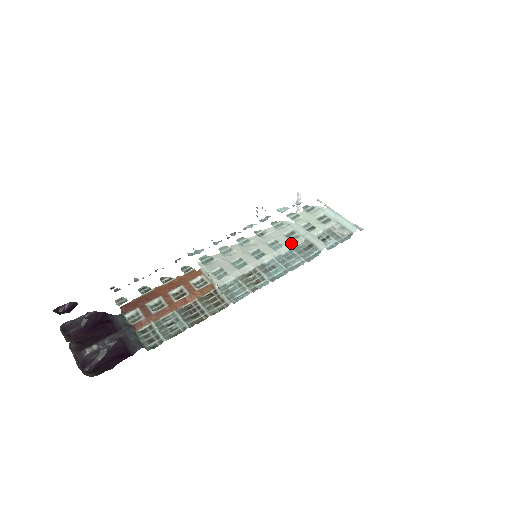
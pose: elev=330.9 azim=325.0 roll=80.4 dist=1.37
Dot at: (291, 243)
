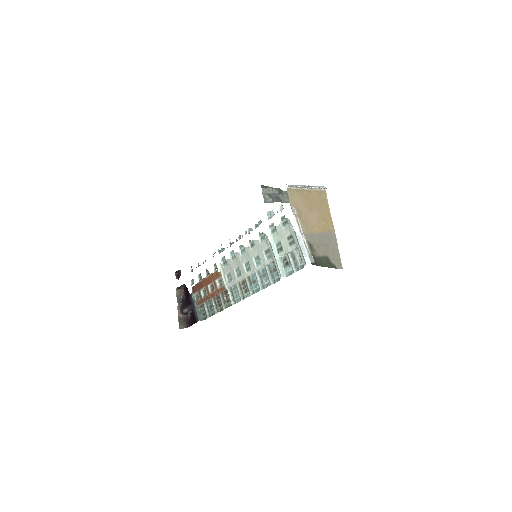
Dot at: (265, 263)
